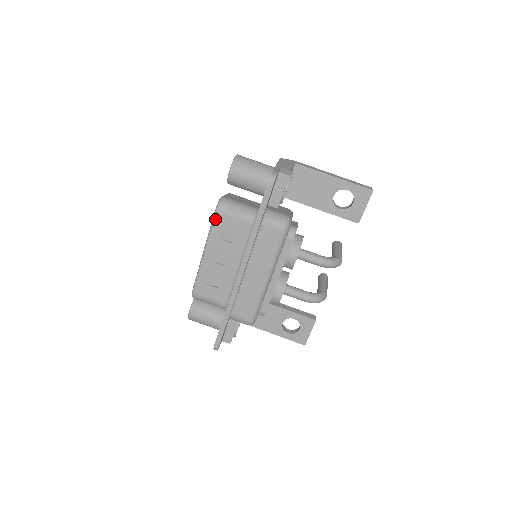
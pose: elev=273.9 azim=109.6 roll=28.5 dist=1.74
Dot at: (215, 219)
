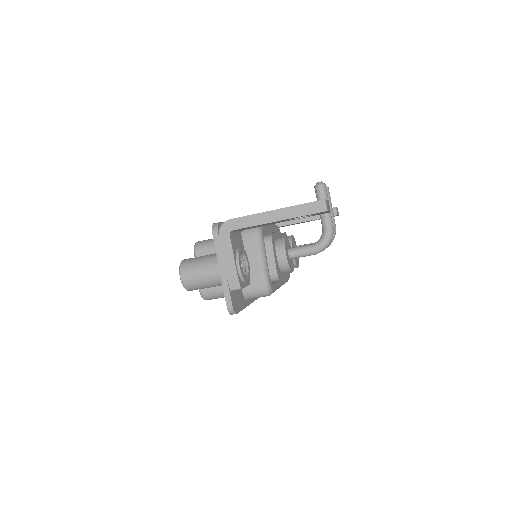
Dot at: occluded
